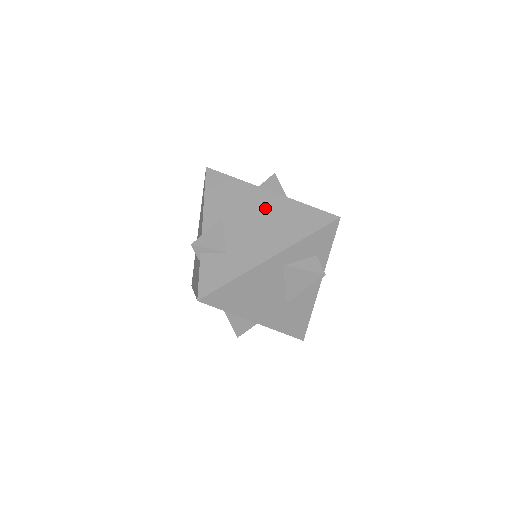
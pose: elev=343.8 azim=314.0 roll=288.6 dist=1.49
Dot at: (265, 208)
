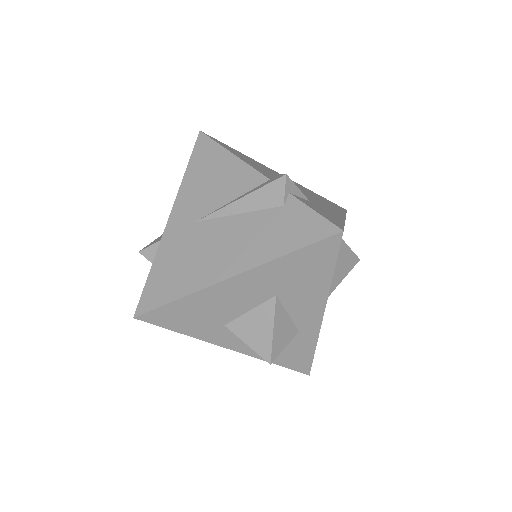
Dot at: occluded
